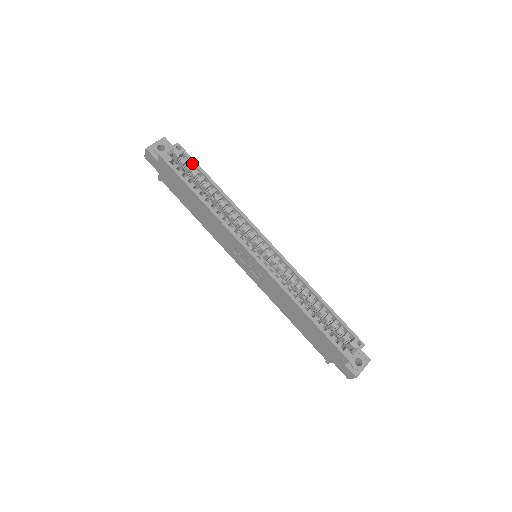
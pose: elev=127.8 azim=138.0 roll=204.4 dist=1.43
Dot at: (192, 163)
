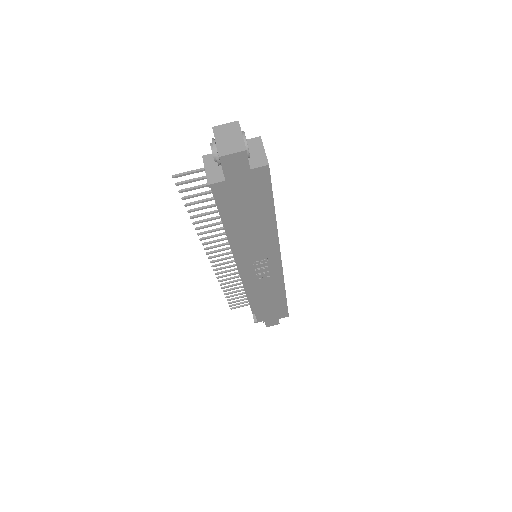
Dot at: occluded
